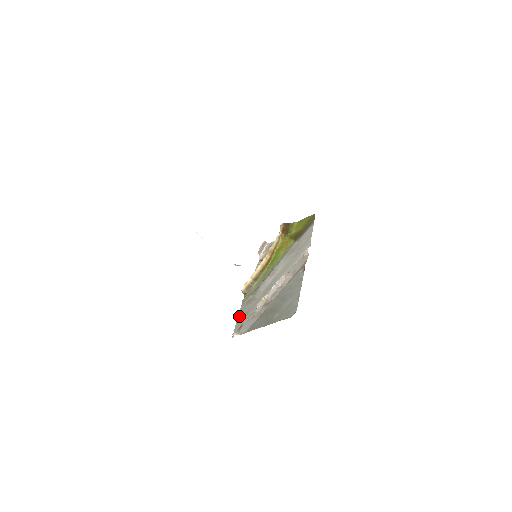
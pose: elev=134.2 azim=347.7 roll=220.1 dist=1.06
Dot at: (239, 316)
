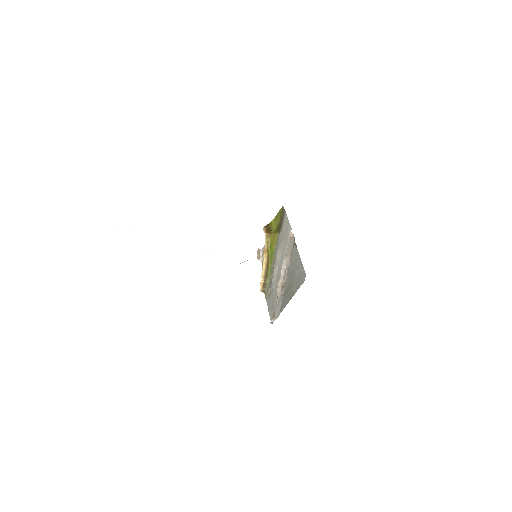
Dot at: (268, 308)
